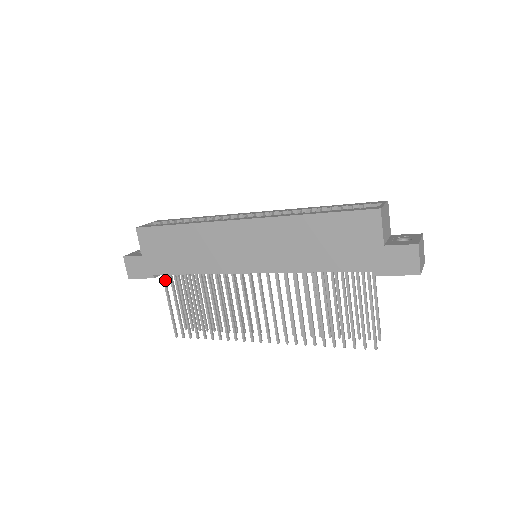
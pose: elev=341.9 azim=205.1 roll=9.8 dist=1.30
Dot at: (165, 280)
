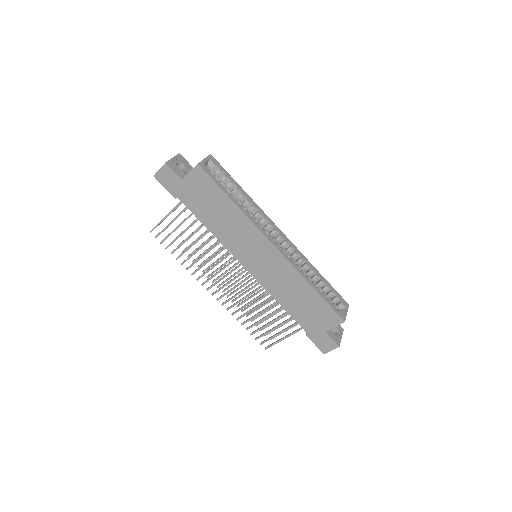
Dot at: occluded
